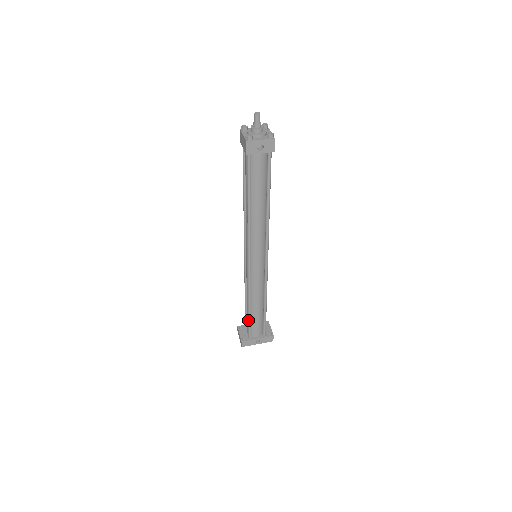
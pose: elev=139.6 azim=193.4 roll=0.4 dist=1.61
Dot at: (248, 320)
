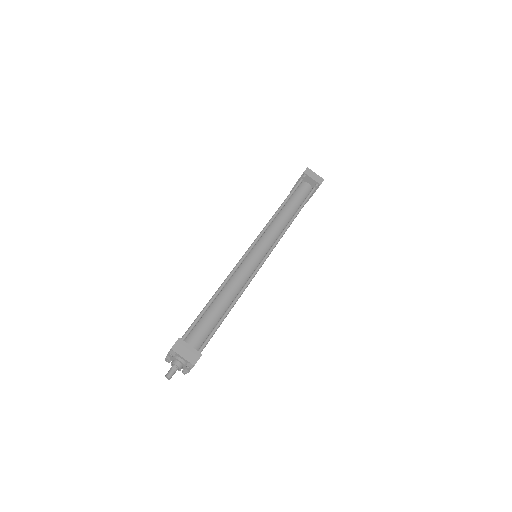
Dot at: occluded
